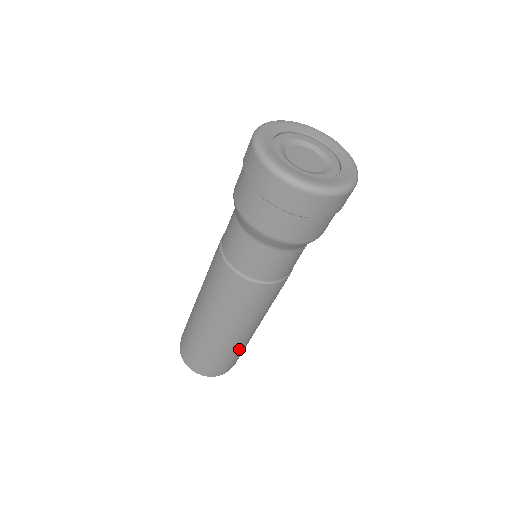
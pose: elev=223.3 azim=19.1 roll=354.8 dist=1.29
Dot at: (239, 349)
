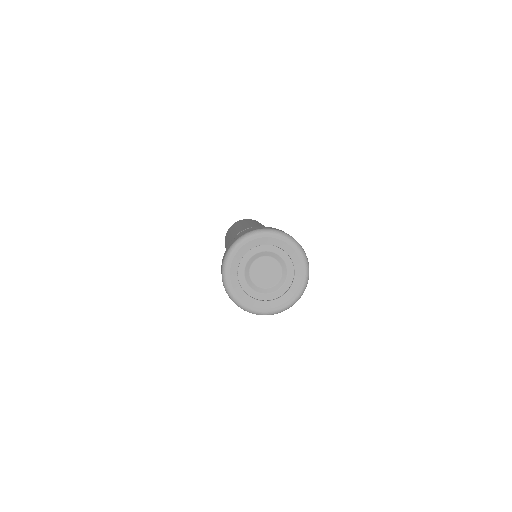
Dot at: occluded
